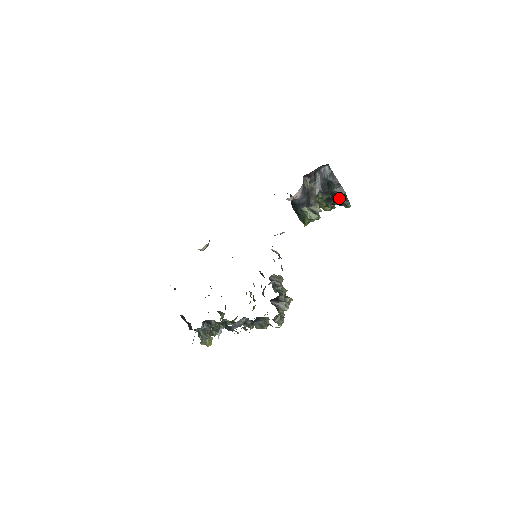
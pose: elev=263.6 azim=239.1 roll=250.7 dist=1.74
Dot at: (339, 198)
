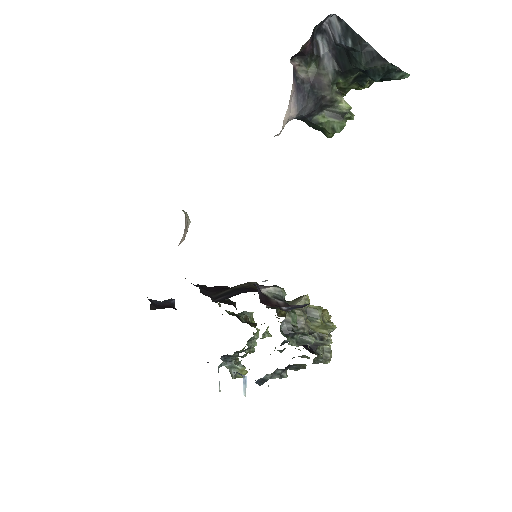
Dot at: (379, 74)
